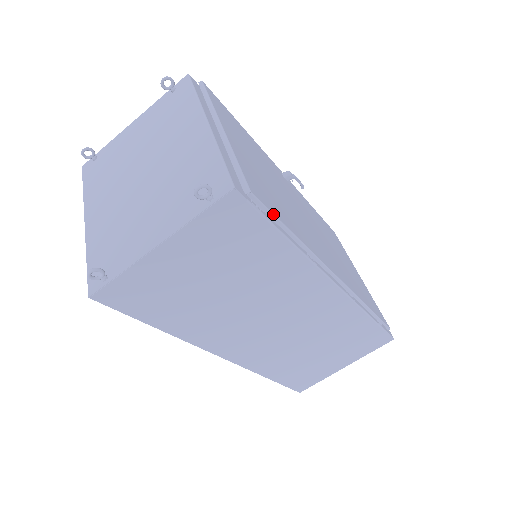
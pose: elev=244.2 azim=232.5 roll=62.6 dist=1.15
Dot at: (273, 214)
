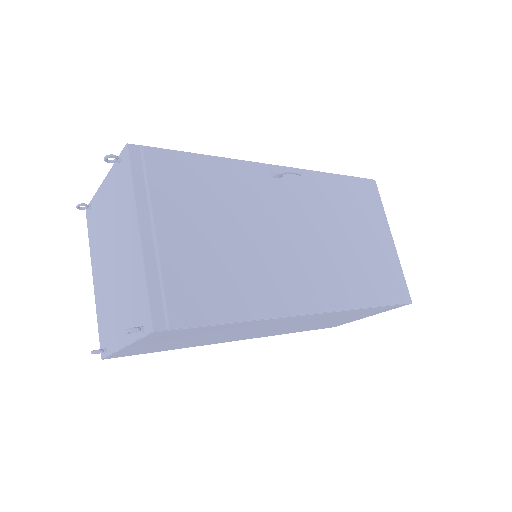
Dot at: (203, 325)
